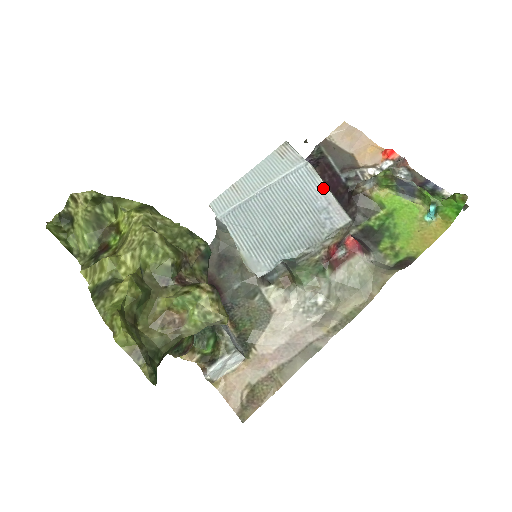
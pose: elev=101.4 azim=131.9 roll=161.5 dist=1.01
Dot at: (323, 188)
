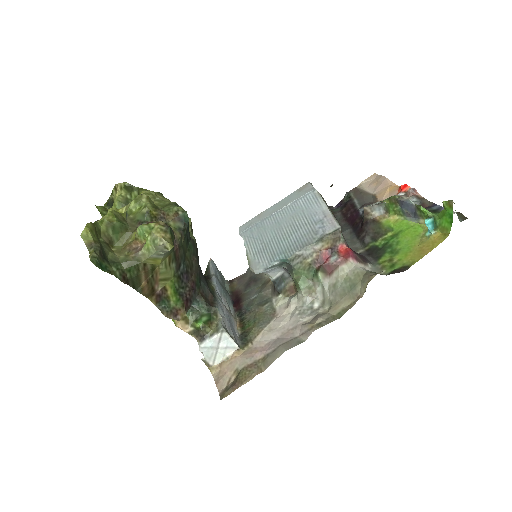
Dot at: (323, 206)
